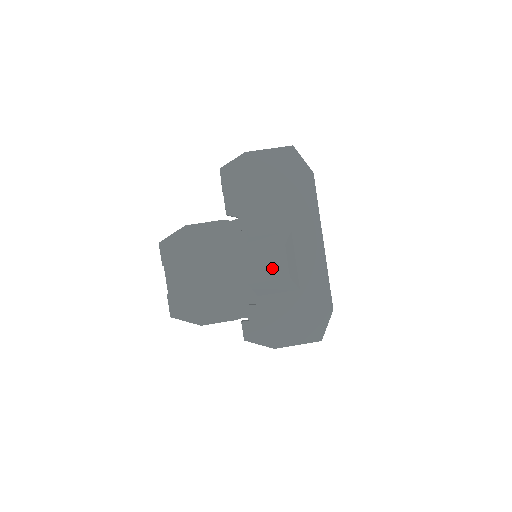
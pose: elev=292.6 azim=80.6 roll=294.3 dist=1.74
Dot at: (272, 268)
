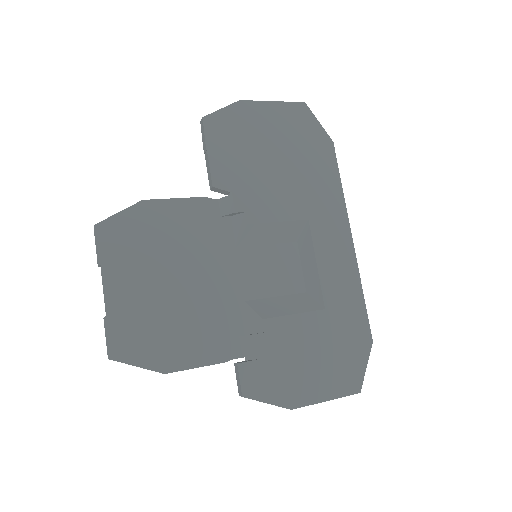
Dot at: (280, 276)
